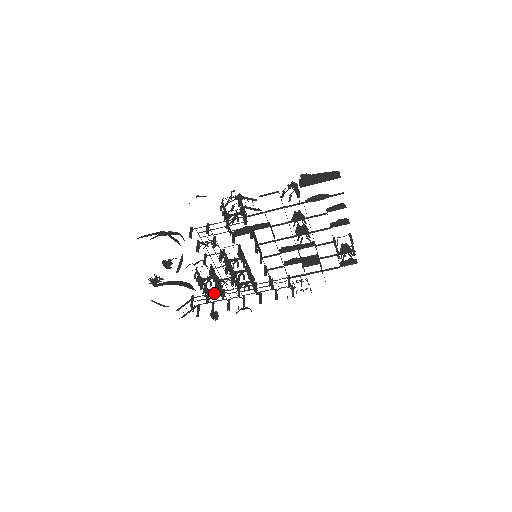
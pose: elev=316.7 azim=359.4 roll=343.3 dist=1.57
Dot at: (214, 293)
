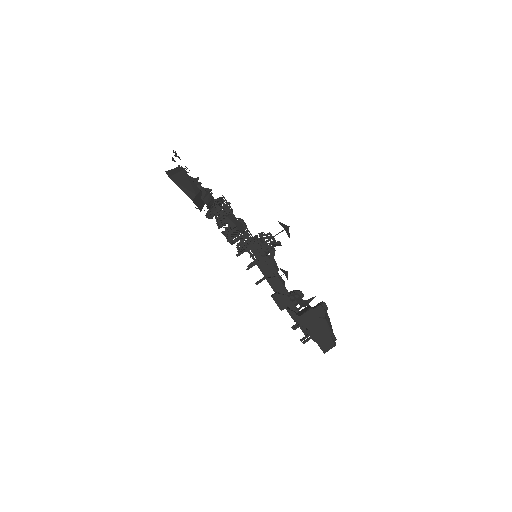
Dot at: occluded
